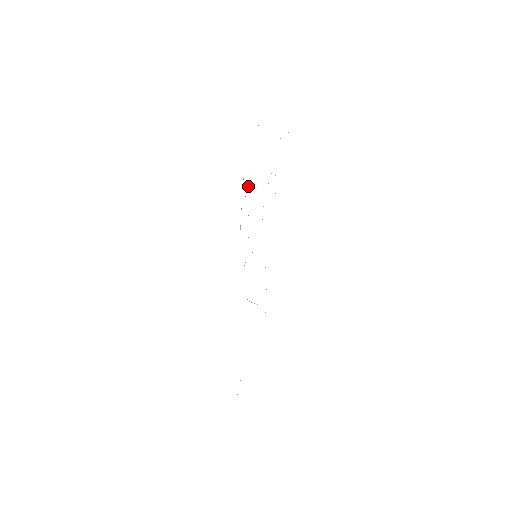
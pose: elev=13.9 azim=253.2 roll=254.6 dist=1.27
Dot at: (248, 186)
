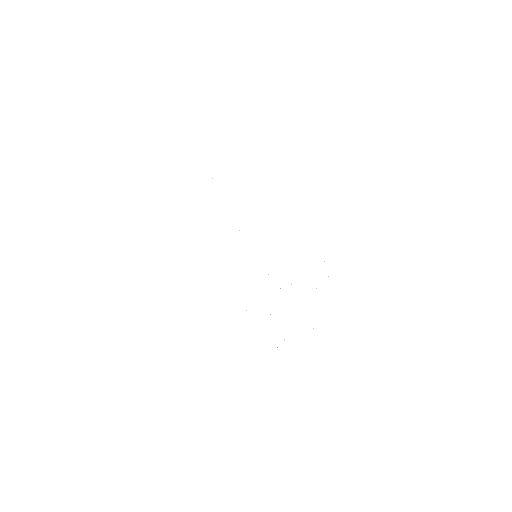
Dot at: occluded
